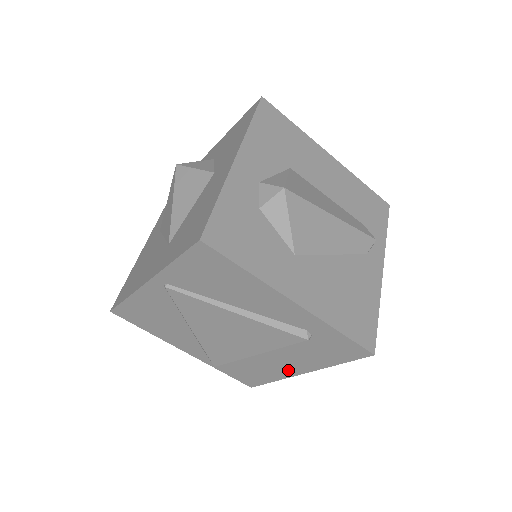
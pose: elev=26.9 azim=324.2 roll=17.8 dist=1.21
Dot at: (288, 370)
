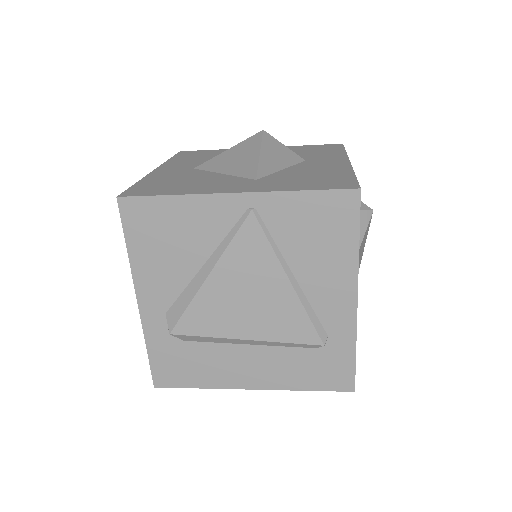
Dot at: (239, 378)
